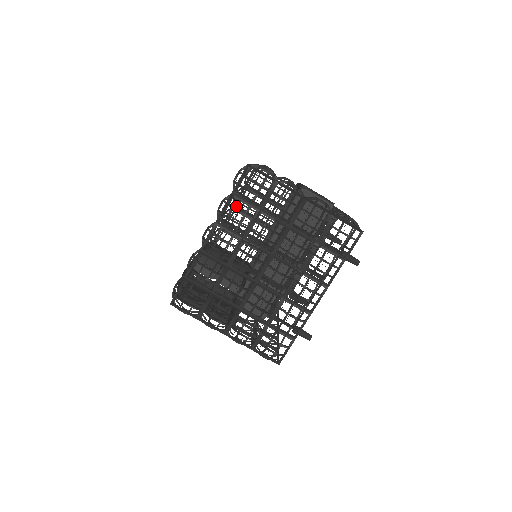
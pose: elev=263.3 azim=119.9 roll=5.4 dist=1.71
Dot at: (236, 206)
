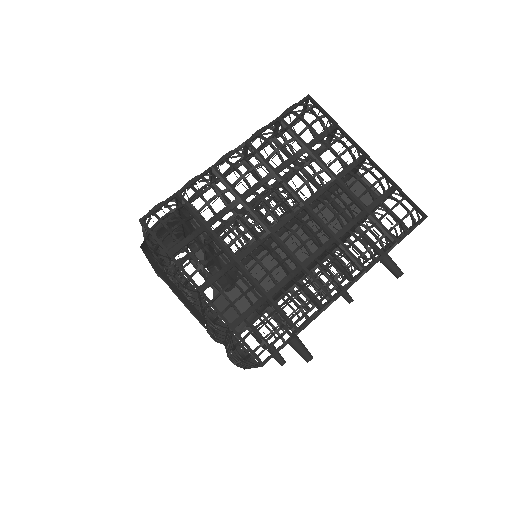
Dot at: (280, 129)
